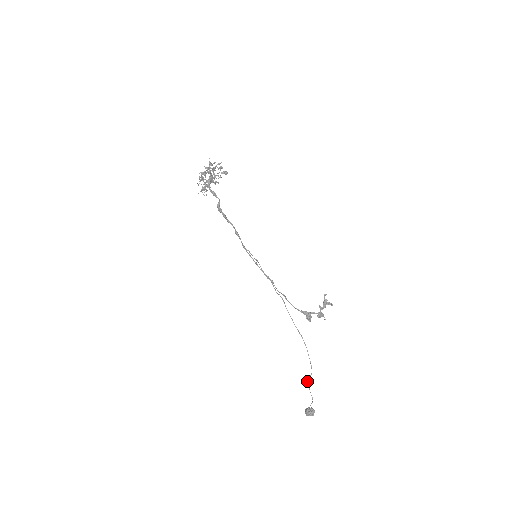
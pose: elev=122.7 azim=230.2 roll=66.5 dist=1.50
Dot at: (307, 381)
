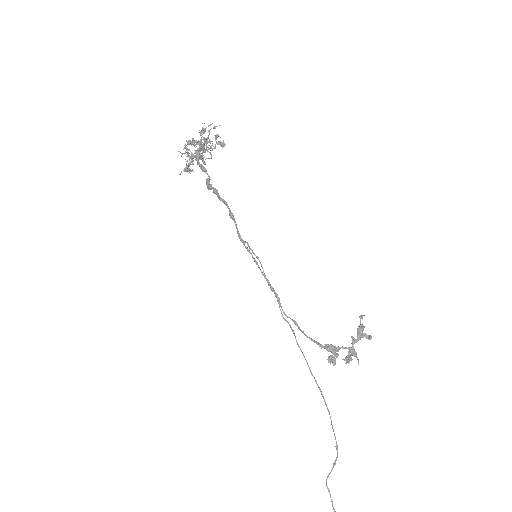
Dot at: (327, 476)
